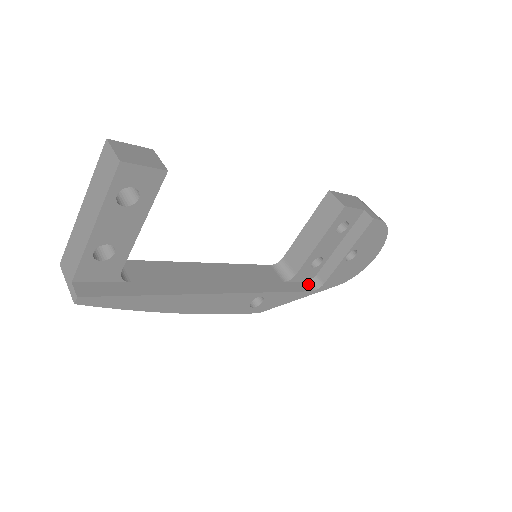
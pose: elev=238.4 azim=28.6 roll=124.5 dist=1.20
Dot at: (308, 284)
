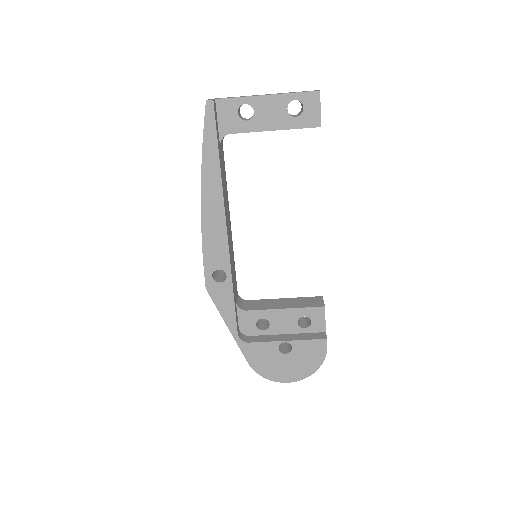
Dot at: (239, 331)
